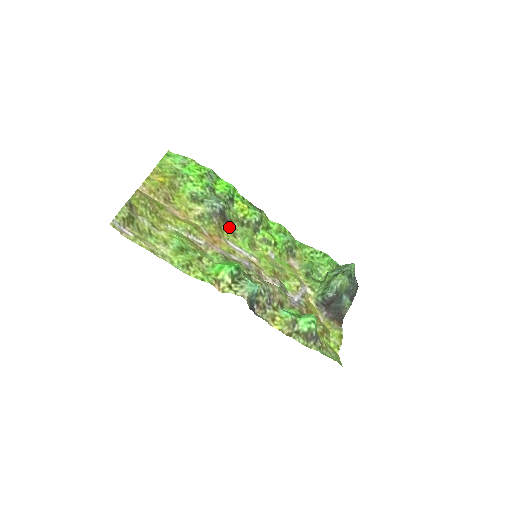
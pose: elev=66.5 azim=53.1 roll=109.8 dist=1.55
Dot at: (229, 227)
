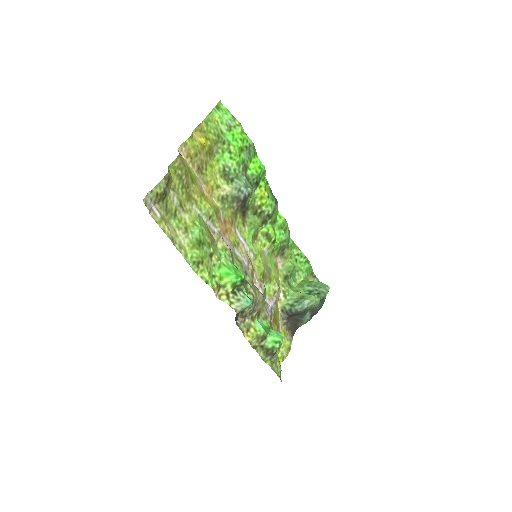
Dot at: (243, 213)
